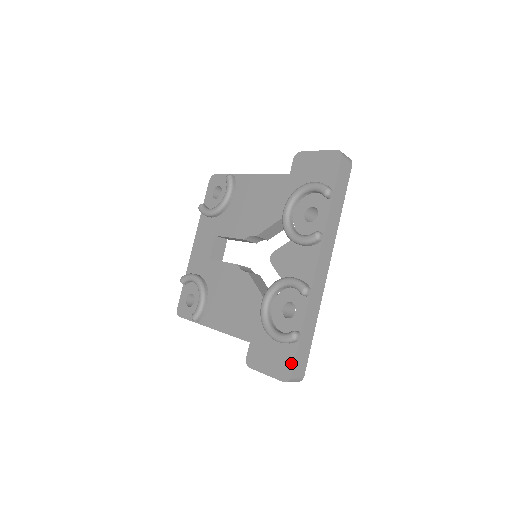
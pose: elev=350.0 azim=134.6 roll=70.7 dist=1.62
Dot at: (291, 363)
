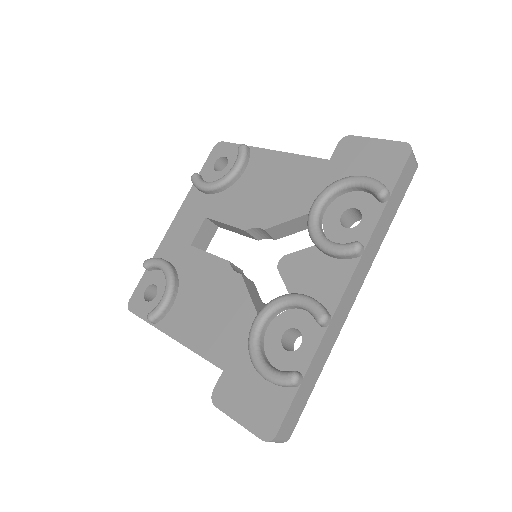
Dot at: (280, 416)
